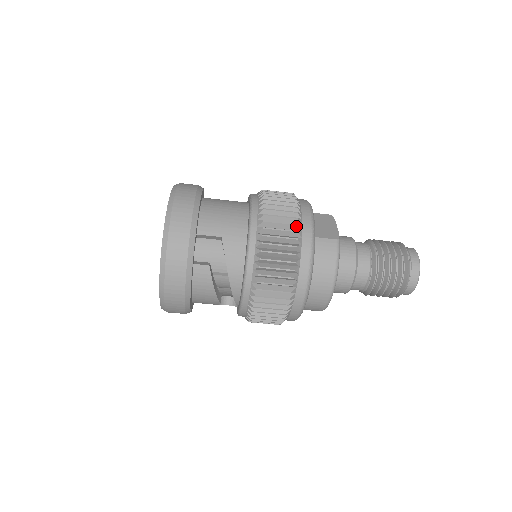
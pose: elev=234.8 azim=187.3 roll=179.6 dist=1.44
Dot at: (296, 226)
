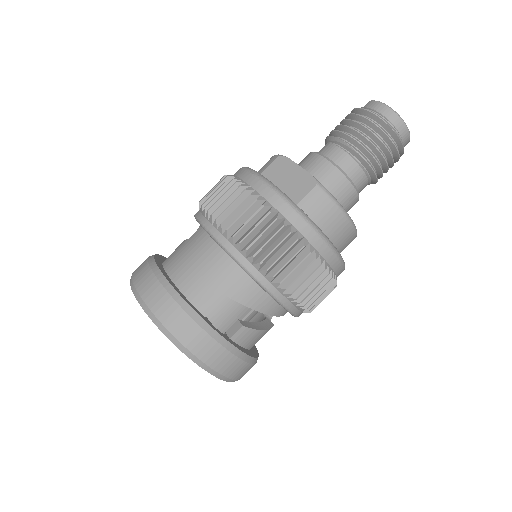
Dot at: (277, 221)
